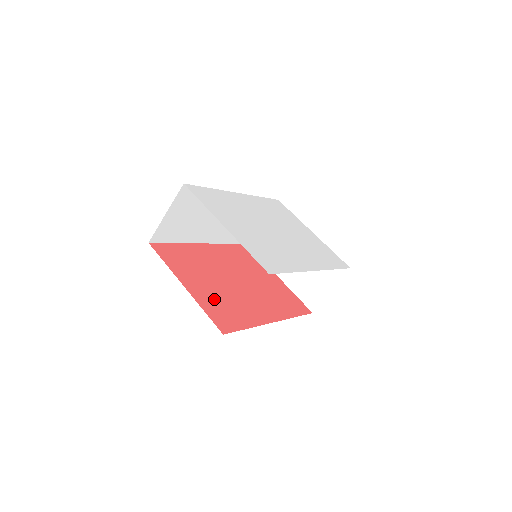
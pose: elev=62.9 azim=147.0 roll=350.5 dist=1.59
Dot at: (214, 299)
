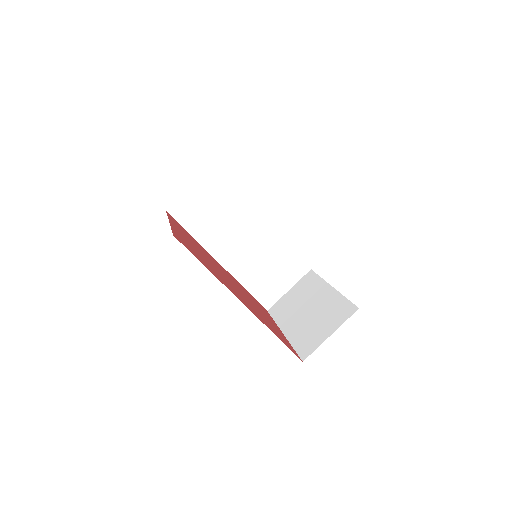
Dot at: (190, 245)
